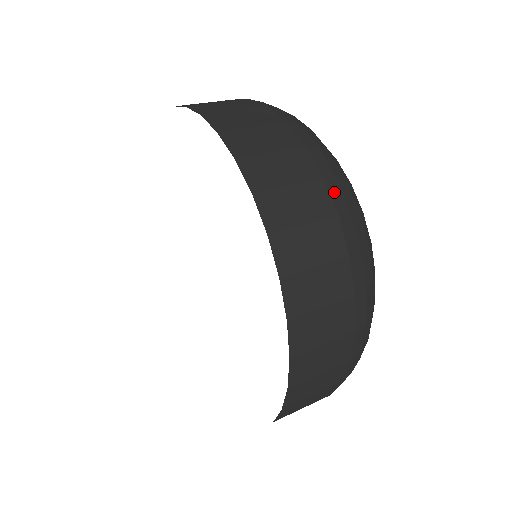
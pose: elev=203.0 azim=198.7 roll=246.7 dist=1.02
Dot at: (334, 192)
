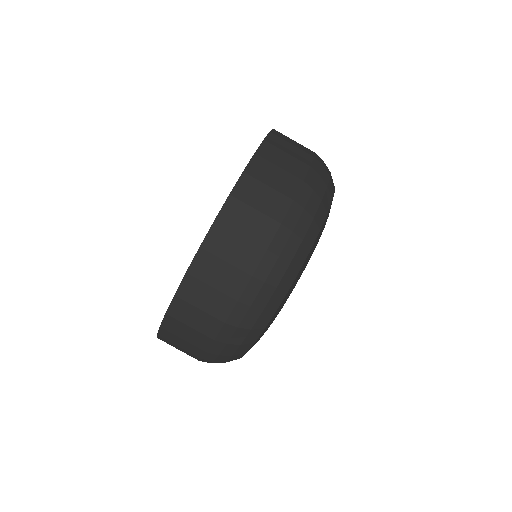
Dot at: (266, 262)
